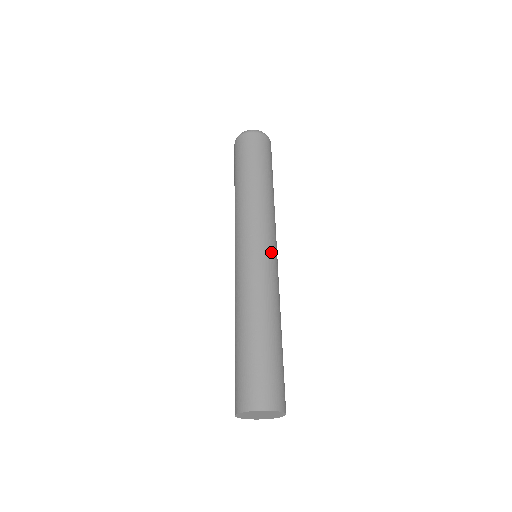
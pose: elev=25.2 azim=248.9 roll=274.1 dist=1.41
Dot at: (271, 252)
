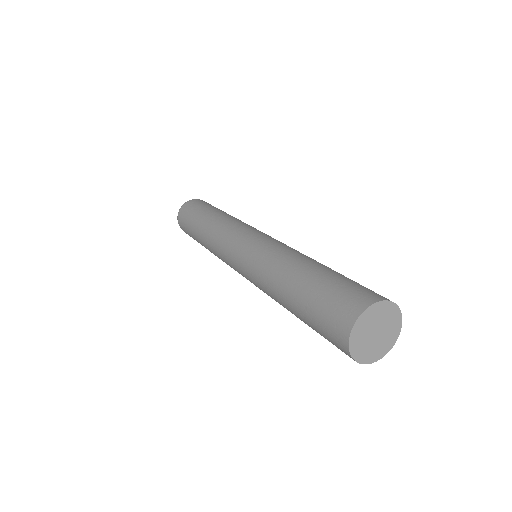
Dot at: occluded
